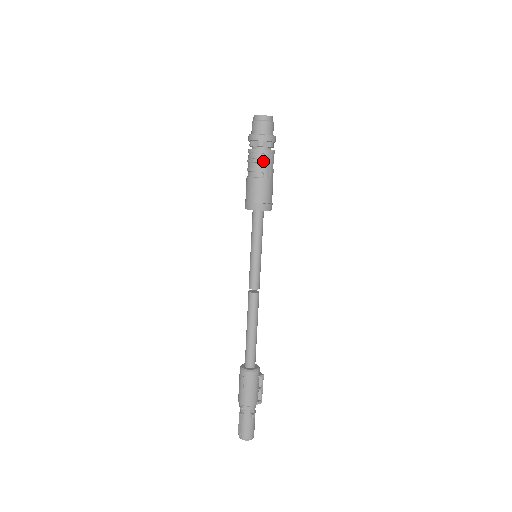
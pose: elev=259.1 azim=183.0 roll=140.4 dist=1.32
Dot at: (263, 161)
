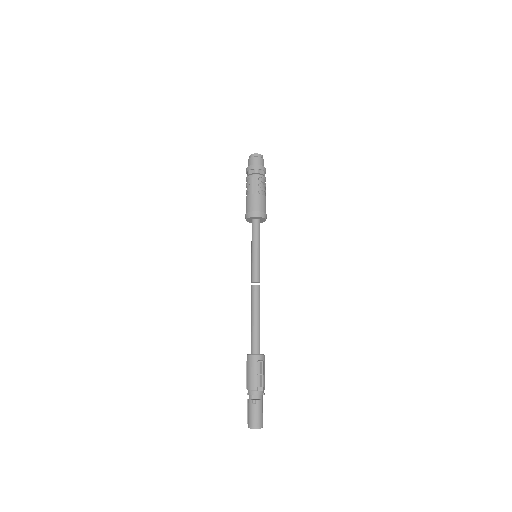
Dot at: (249, 183)
